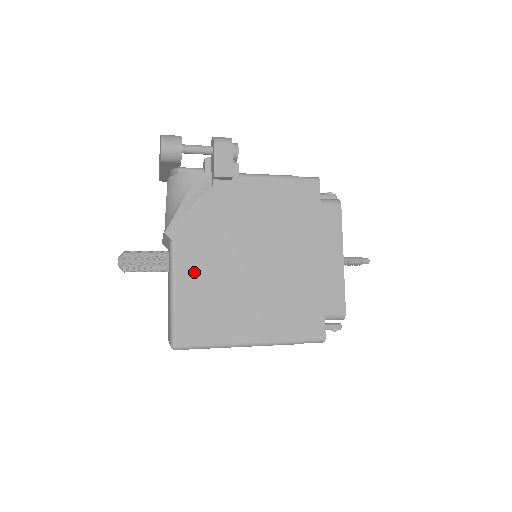
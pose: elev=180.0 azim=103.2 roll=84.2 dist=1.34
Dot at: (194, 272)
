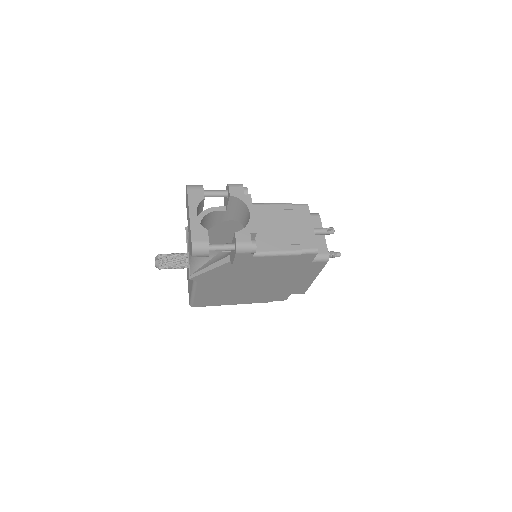
Dot at: (208, 289)
